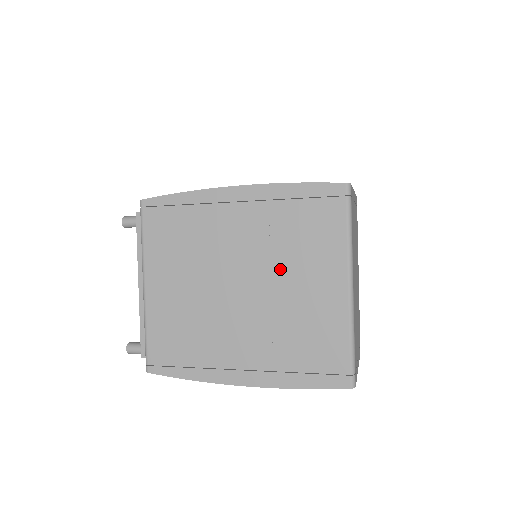
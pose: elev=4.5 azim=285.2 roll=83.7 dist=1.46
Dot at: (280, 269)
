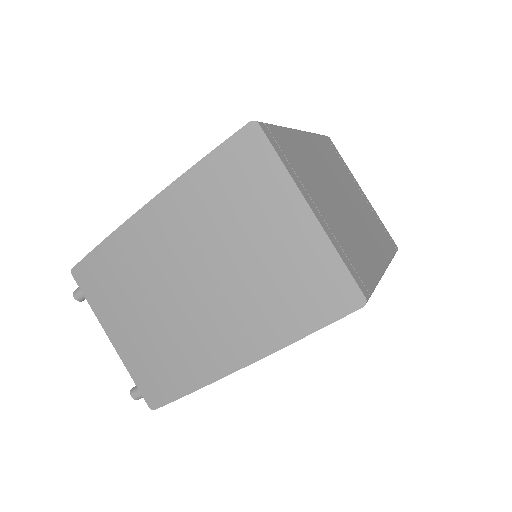
Dot at: occluded
